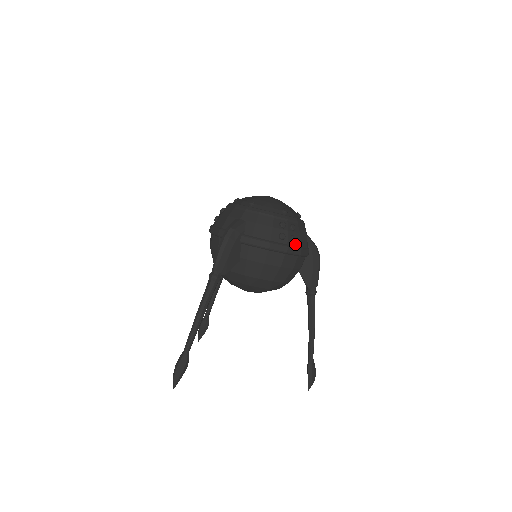
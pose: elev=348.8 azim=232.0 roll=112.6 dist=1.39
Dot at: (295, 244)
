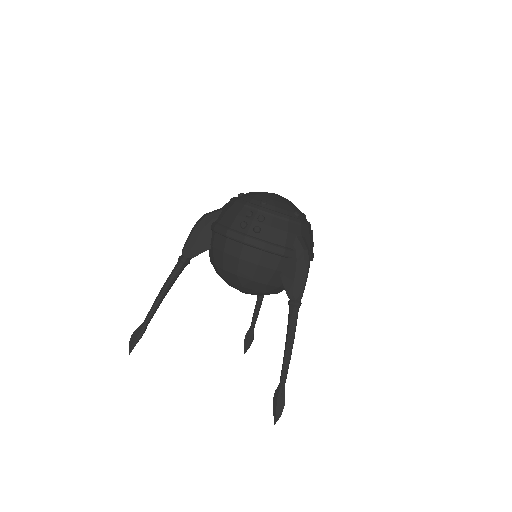
Dot at: (259, 236)
